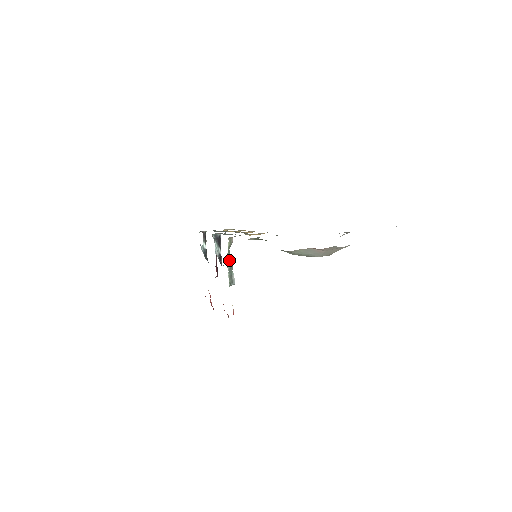
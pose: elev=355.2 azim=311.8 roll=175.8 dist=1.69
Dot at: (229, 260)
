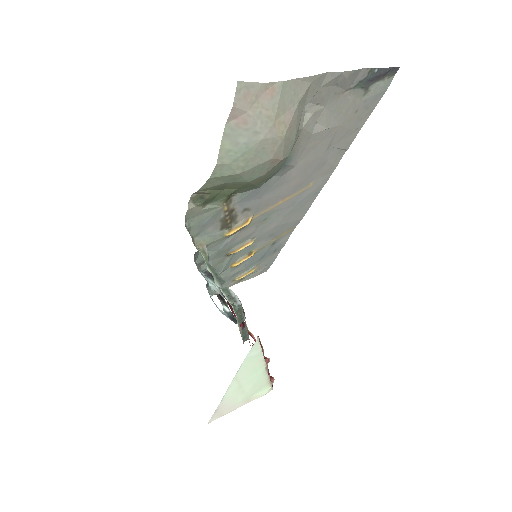
Dot at: (215, 276)
